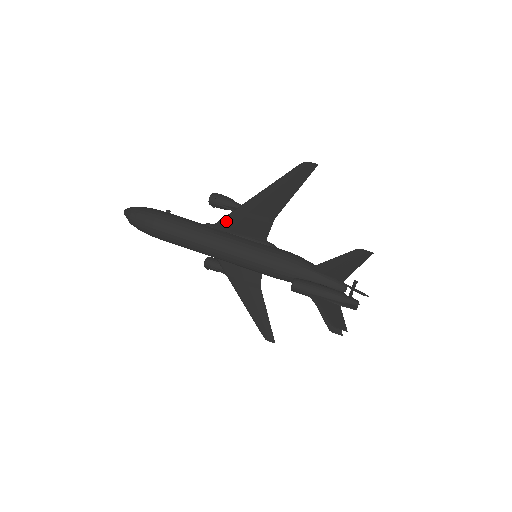
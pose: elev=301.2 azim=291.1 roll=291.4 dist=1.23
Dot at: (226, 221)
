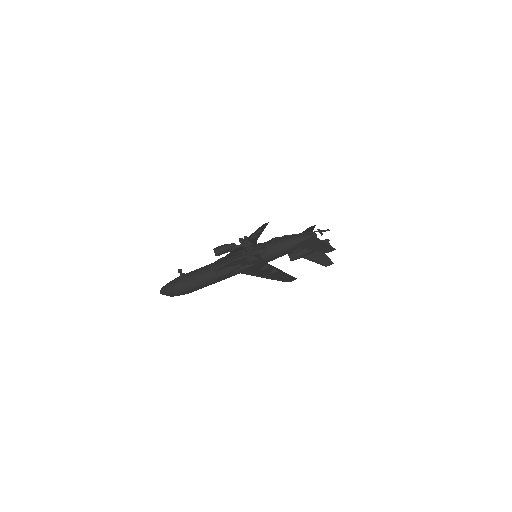
Dot at: occluded
